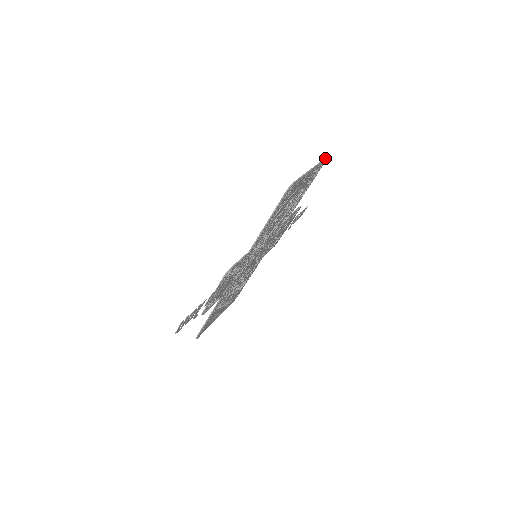
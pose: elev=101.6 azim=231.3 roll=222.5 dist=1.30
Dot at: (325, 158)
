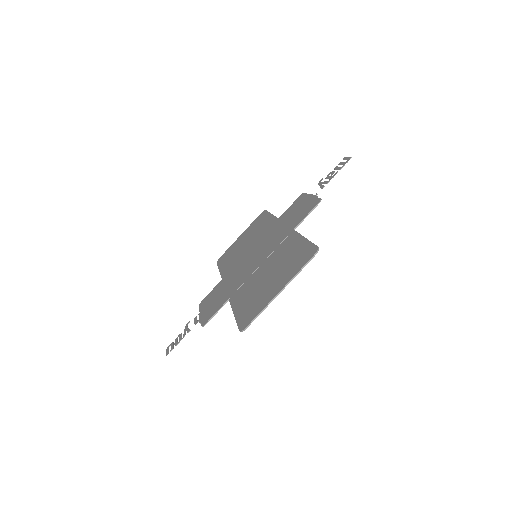
Dot at: (314, 255)
